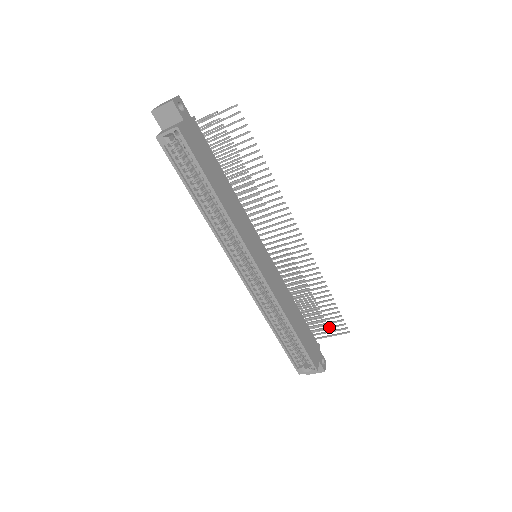
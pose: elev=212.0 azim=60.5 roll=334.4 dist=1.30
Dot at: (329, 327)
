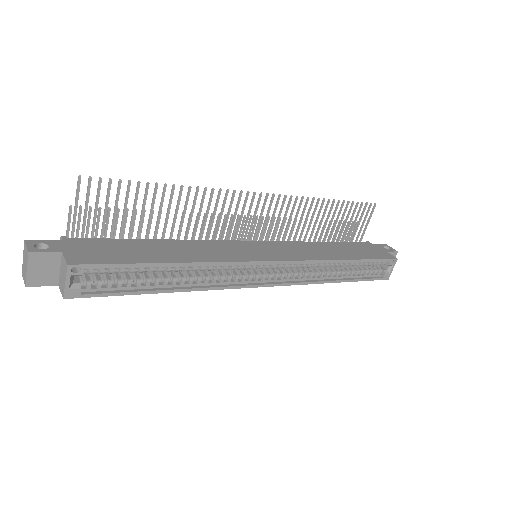
Dot at: (359, 222)
